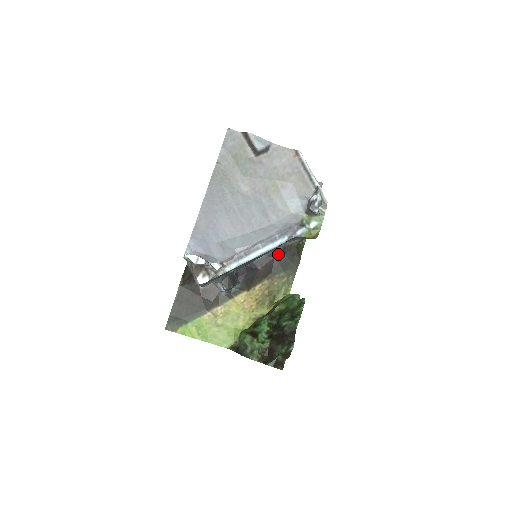
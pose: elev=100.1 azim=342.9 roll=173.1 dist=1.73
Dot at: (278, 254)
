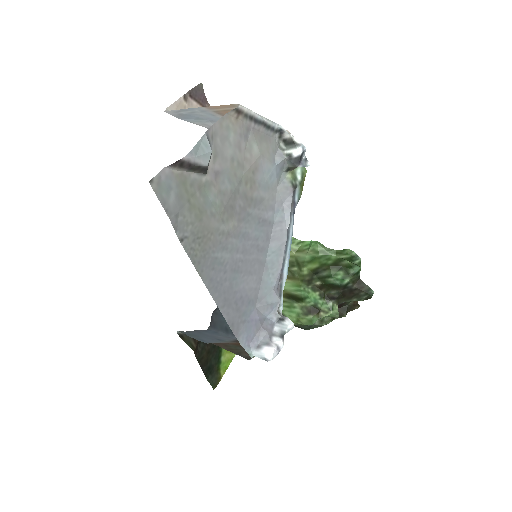
Dot at: occluded
